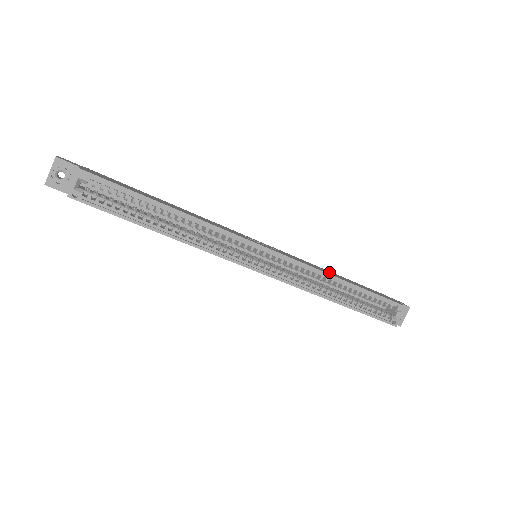
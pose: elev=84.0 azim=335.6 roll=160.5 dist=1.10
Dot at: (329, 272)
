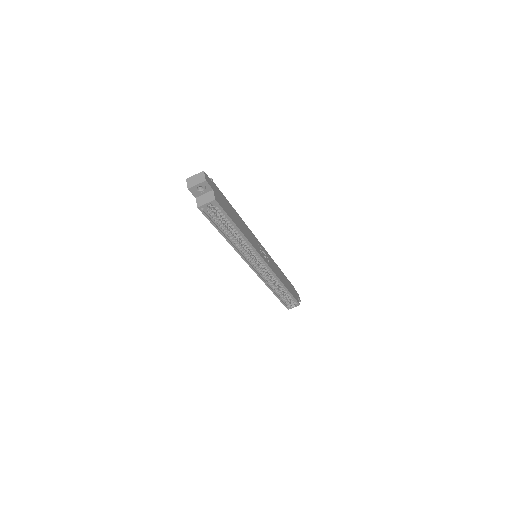
Dot at: (281, 275)
